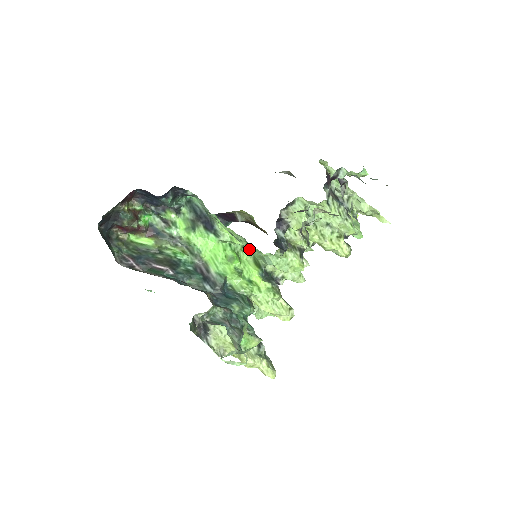
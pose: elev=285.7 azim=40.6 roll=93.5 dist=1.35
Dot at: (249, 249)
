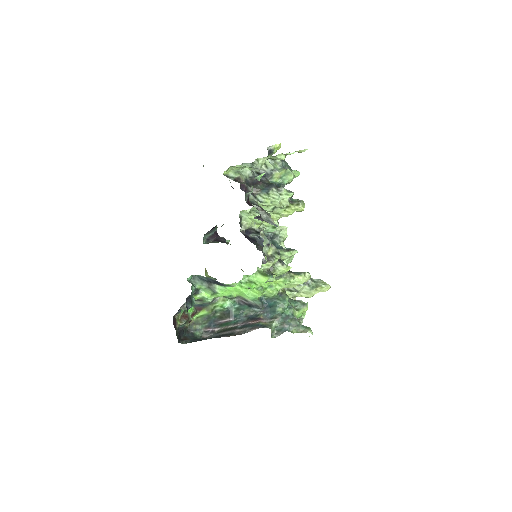
Dot at: occluded
